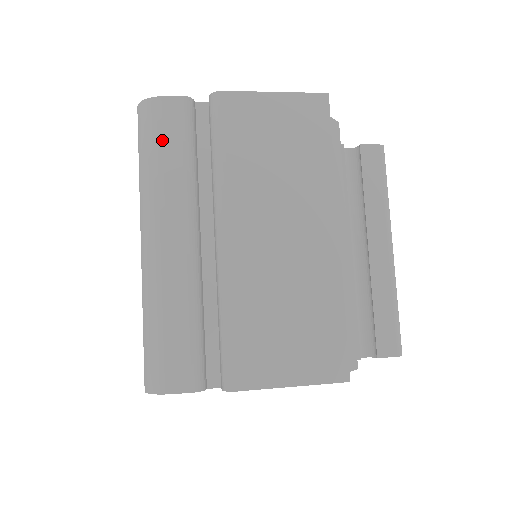
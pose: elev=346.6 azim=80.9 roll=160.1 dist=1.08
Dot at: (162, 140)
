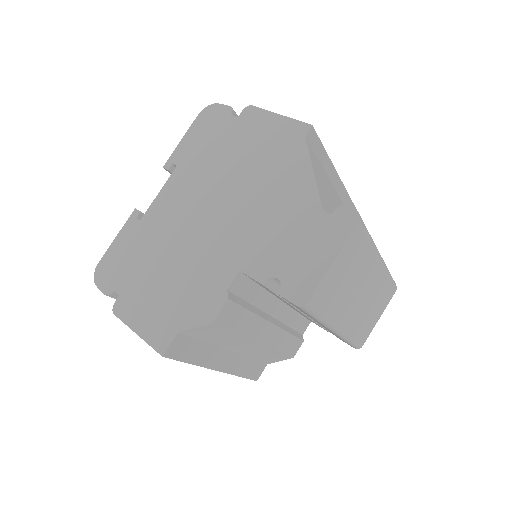
Dot at: occluded
